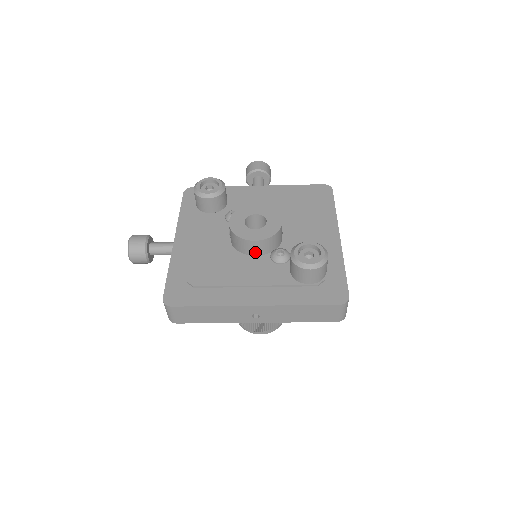
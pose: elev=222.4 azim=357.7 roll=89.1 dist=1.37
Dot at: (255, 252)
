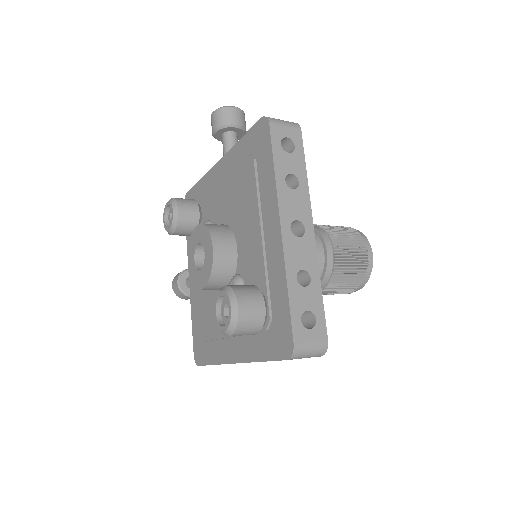
Dot at: (220, 289)
